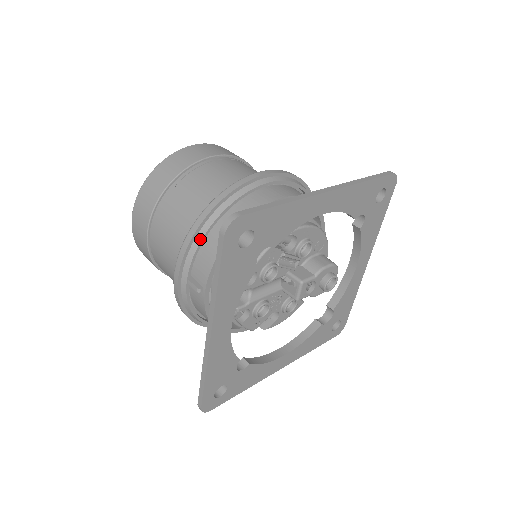
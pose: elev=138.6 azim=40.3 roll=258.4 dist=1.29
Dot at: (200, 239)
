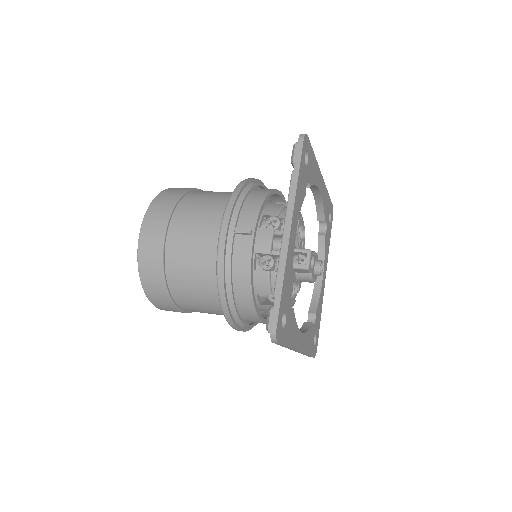
Dot at: (243, 197)
